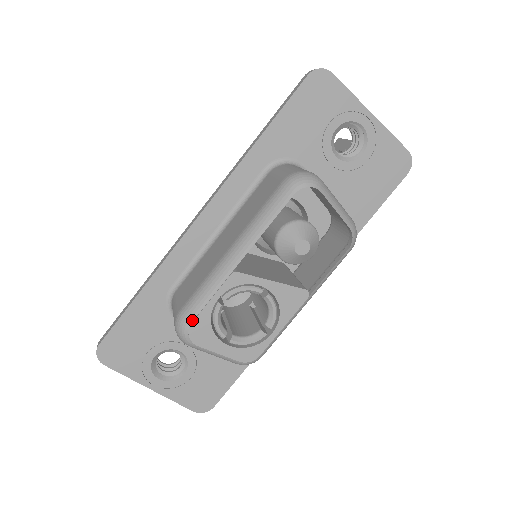
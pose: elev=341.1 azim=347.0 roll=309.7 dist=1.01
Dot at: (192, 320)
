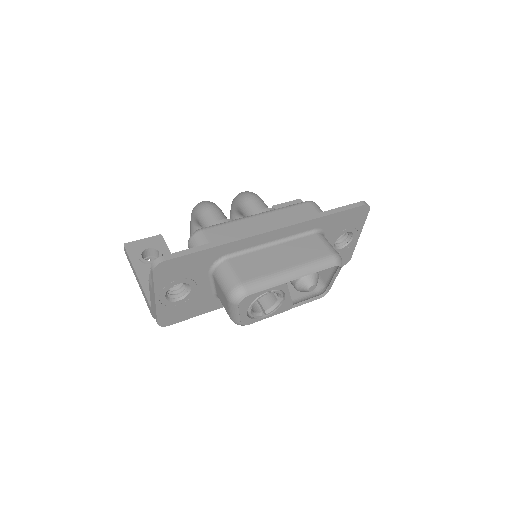
Dot at: (251, 294)
